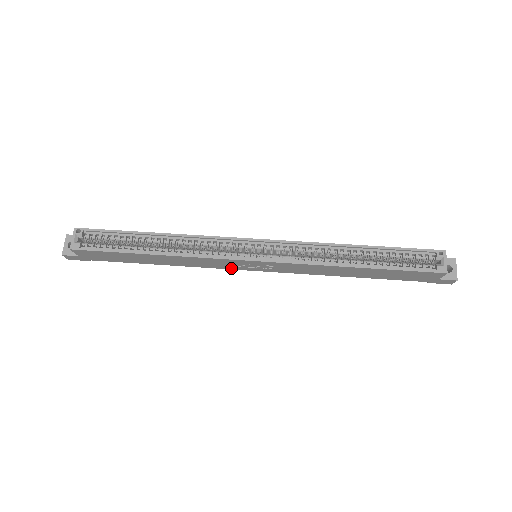
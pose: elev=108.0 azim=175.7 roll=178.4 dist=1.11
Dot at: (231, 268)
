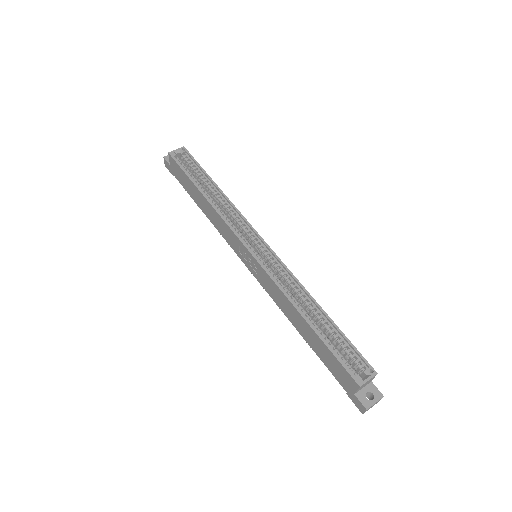
Dot at: (236, 251)
